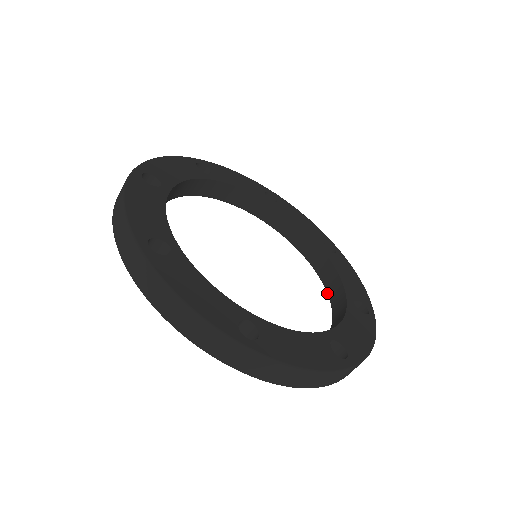
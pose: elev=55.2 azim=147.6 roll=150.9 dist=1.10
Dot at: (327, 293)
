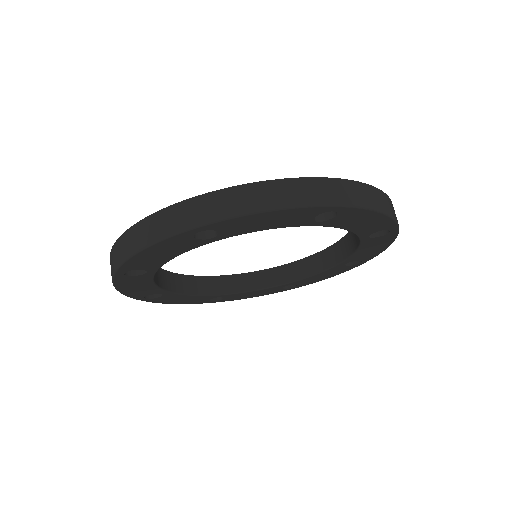
Dot at: occluded
